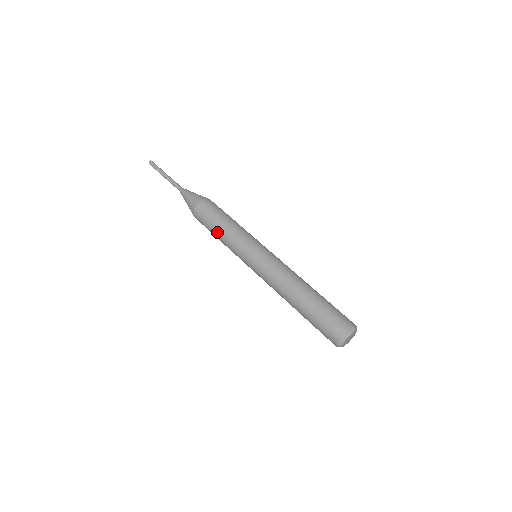
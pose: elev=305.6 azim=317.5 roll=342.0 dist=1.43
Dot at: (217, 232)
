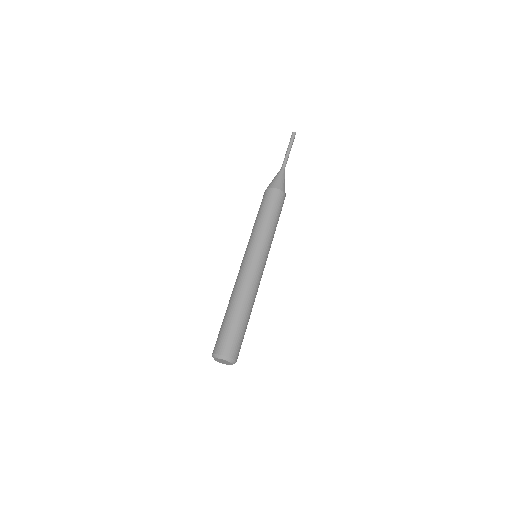
Dot at: occluded
